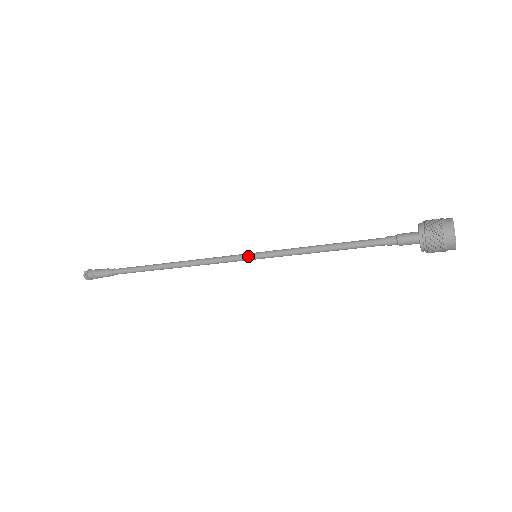
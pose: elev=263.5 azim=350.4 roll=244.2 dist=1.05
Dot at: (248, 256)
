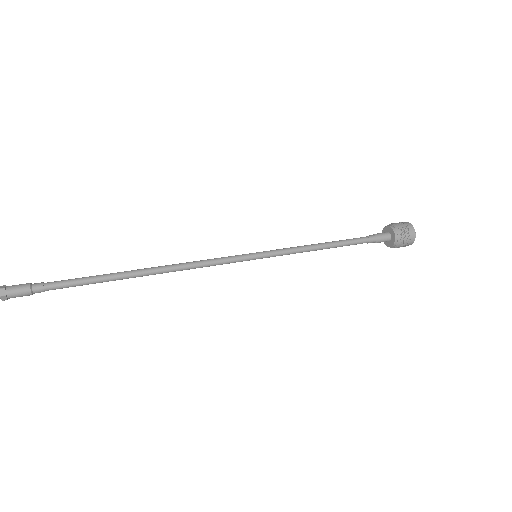
Dot at: (250, 257)
